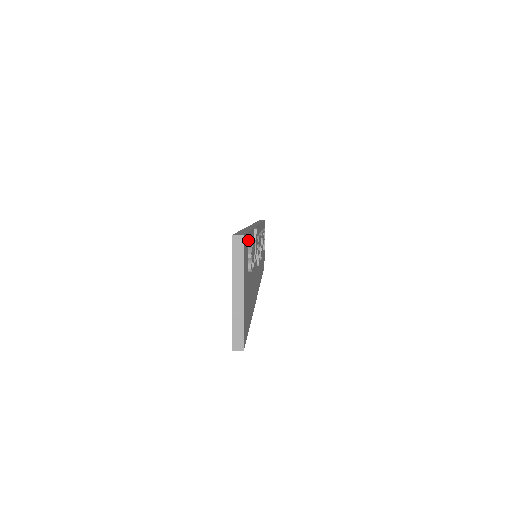
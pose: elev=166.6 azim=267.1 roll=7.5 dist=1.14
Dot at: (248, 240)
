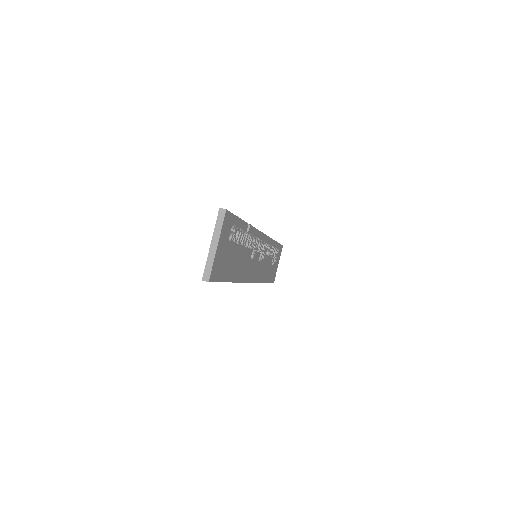
Dot at: (234, 221)
